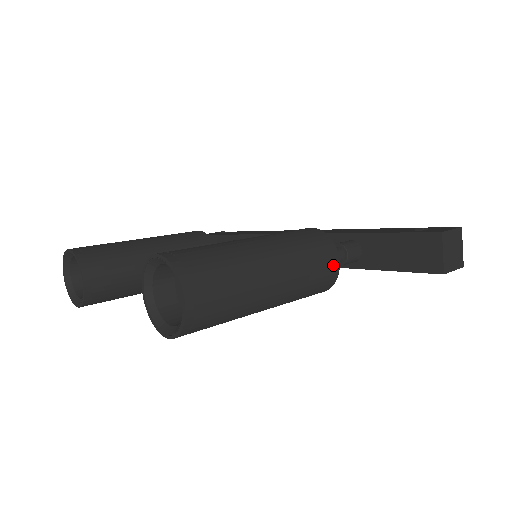
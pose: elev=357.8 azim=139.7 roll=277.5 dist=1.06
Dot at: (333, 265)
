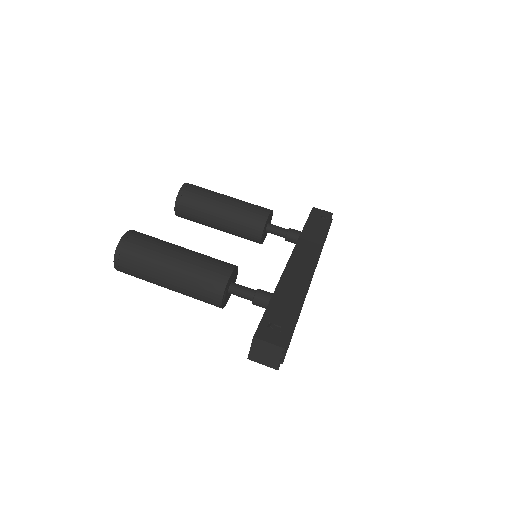
Dot at: (216, 299)
